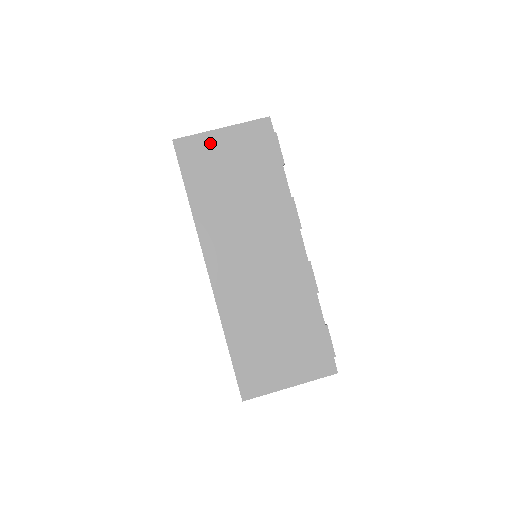
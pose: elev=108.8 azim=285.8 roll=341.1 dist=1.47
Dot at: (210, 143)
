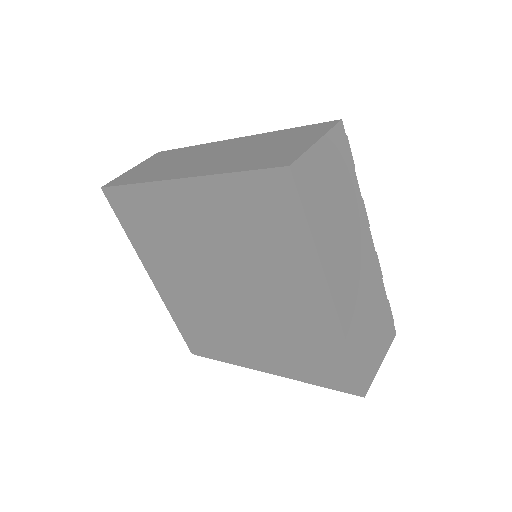
Dot at: (314, 161)
